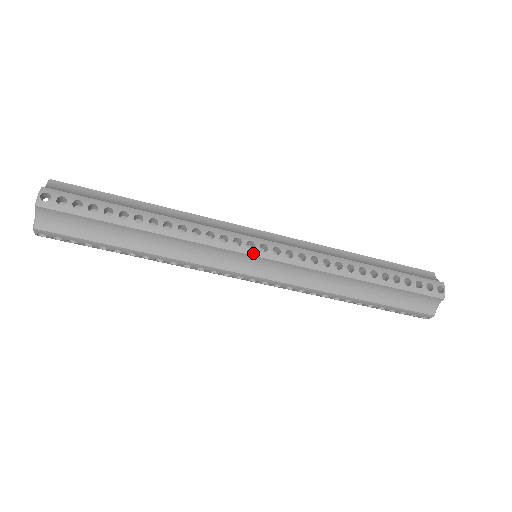
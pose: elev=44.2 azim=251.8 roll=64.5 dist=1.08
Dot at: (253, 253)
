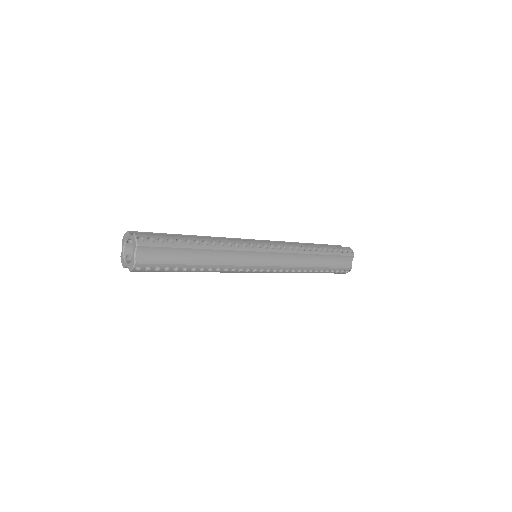
Dot at: (262, 250)
